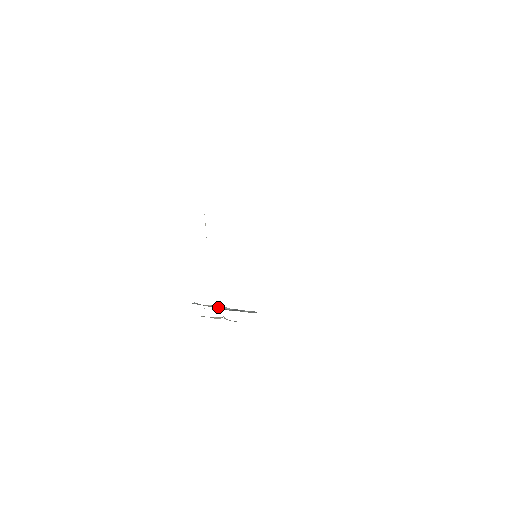
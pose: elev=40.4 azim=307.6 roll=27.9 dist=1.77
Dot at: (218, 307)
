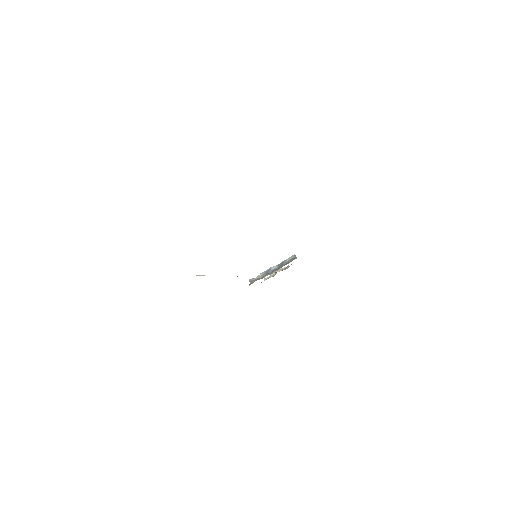
Dot at: (267, 272)
